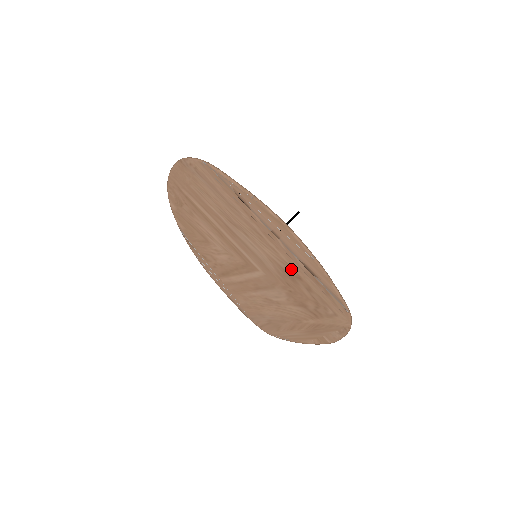
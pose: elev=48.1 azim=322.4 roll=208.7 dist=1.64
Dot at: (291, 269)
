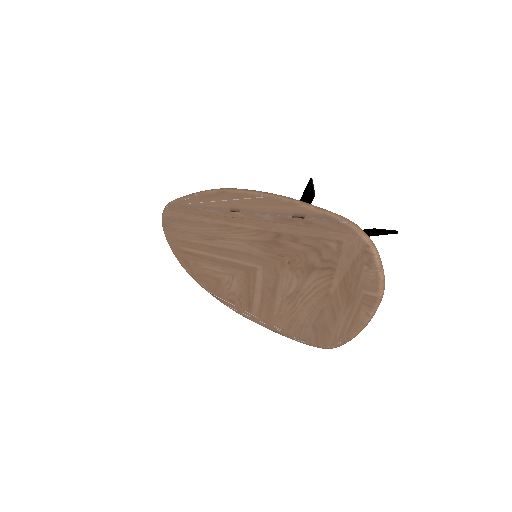
Dot at: (266, 233)
